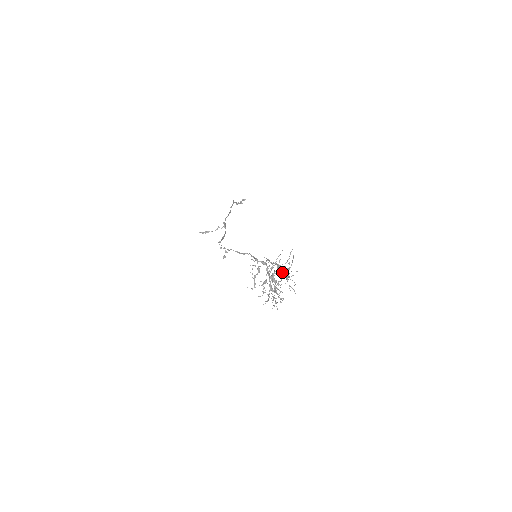
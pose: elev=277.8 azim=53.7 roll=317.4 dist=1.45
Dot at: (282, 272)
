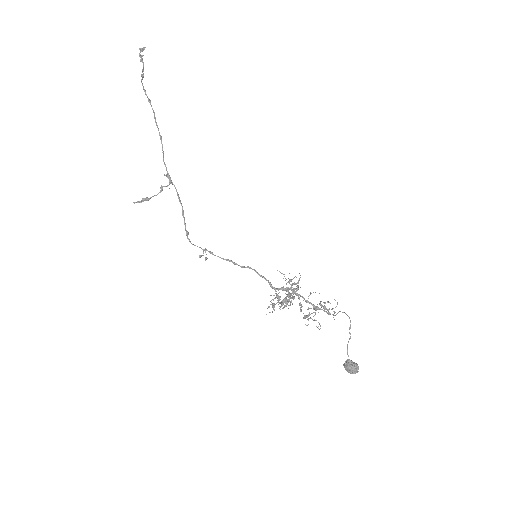
Dot at: (352, 372)
